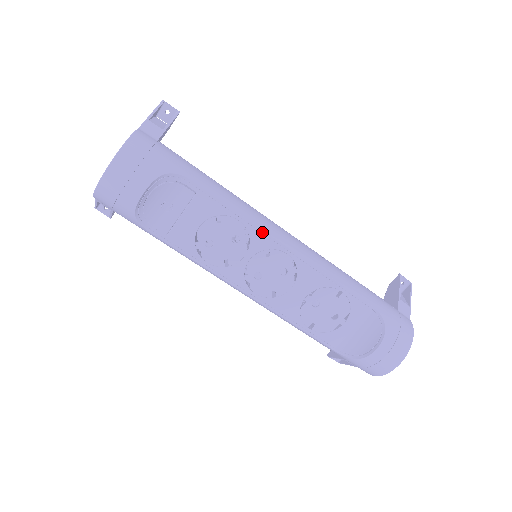
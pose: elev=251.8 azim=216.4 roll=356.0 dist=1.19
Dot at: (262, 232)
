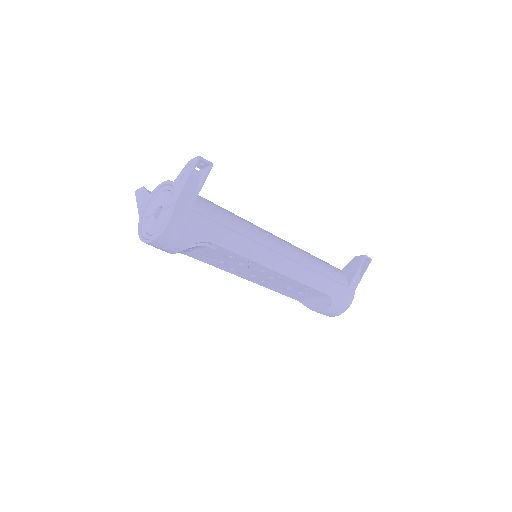
Dot at: (261, 265)
